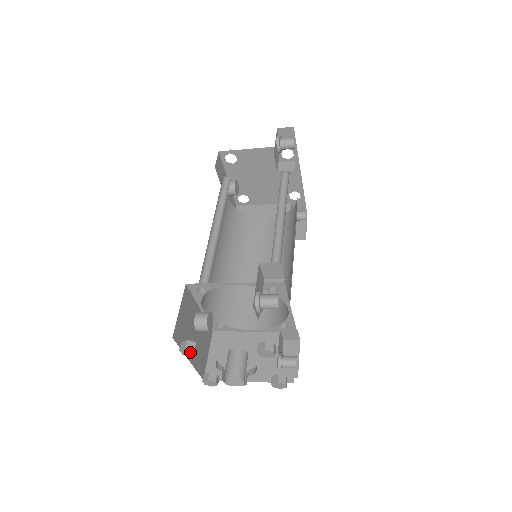
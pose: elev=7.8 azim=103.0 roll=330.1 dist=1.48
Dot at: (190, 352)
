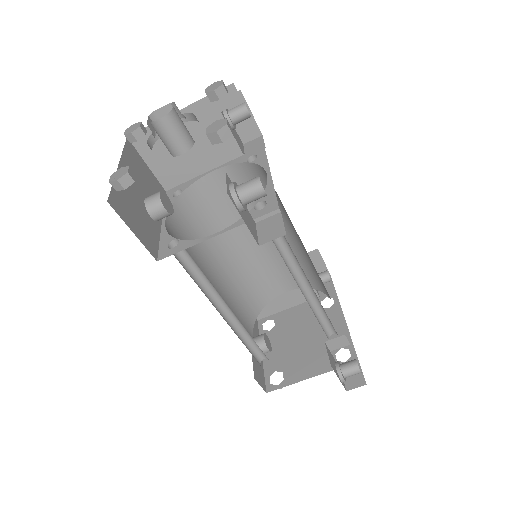
Dot at: (135, 127)
